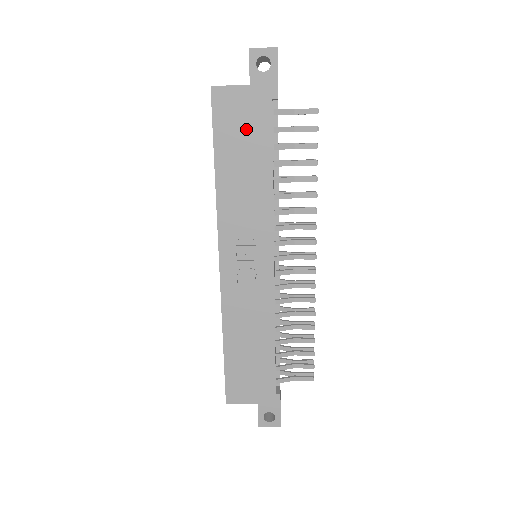
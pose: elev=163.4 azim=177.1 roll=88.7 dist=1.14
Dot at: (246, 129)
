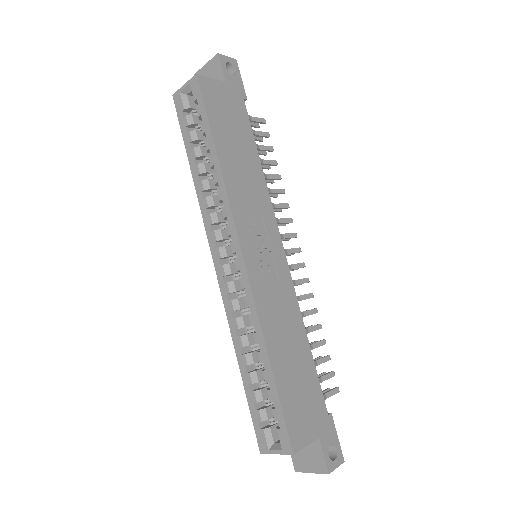
Dot at: (232, 118)
